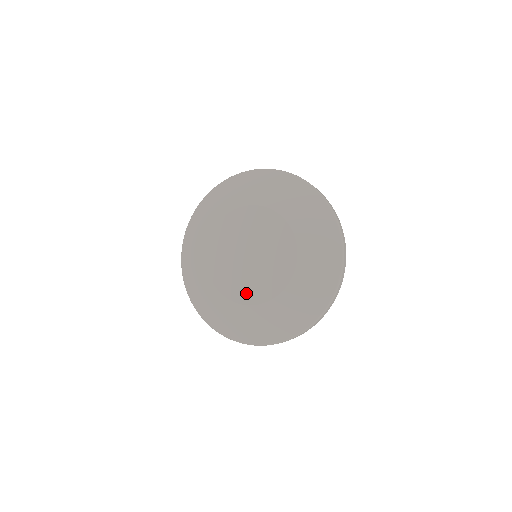
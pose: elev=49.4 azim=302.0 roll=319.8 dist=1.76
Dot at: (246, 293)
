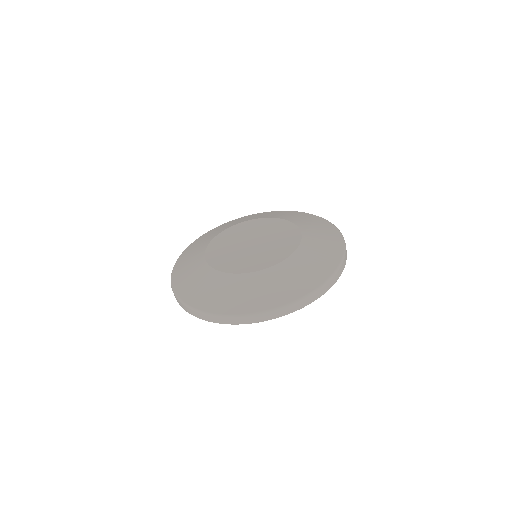
Dot at: (235, 265)
